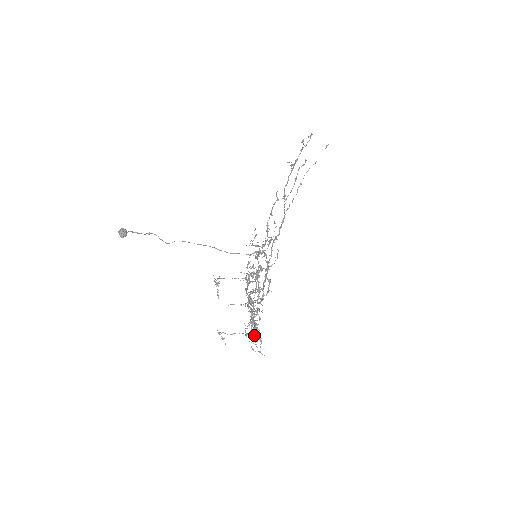
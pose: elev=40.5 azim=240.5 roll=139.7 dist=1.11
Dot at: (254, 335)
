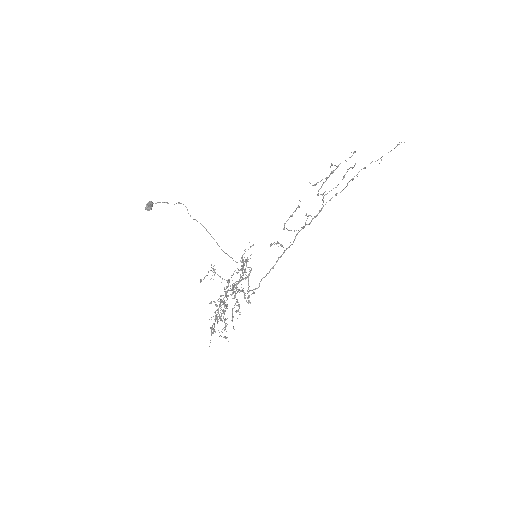
Dot at: (215, 331)
